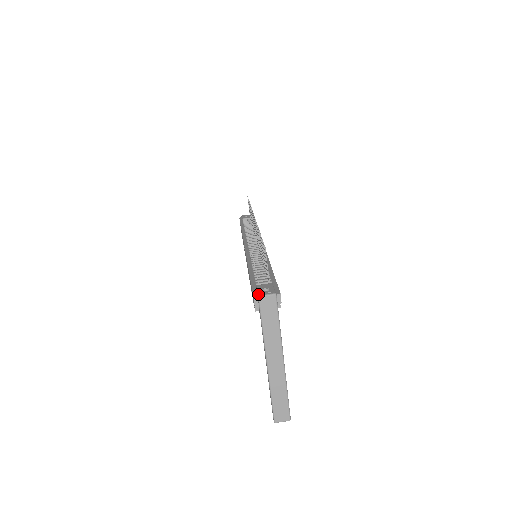
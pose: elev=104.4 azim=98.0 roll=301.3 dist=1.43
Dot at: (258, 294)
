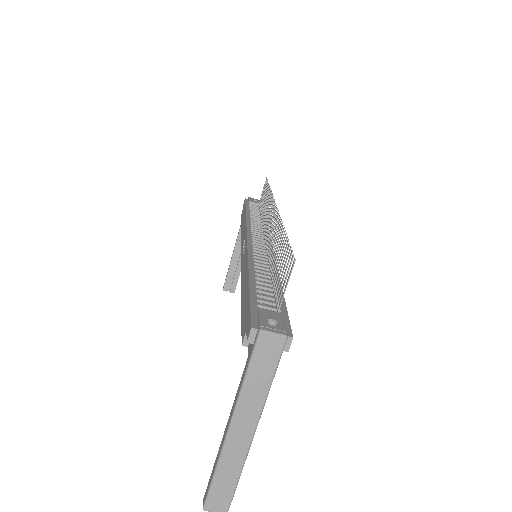
Dot at: (260, 326)
